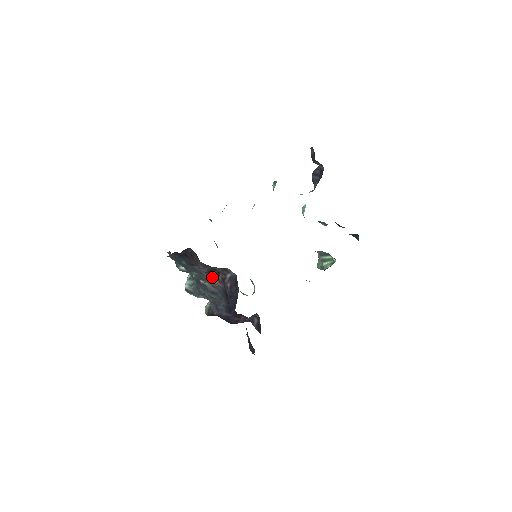
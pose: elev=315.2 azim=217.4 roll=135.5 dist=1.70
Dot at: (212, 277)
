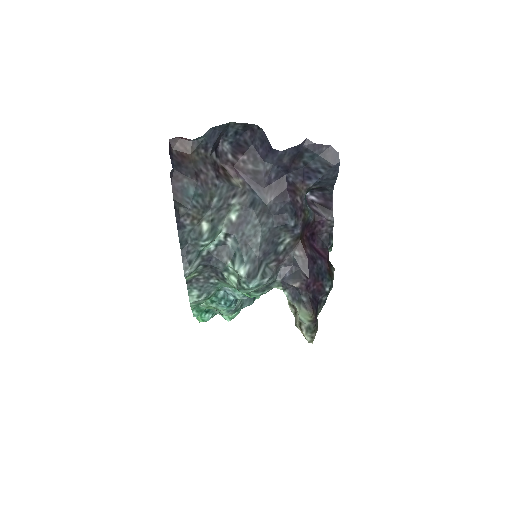
Dot at: (226, 180)
